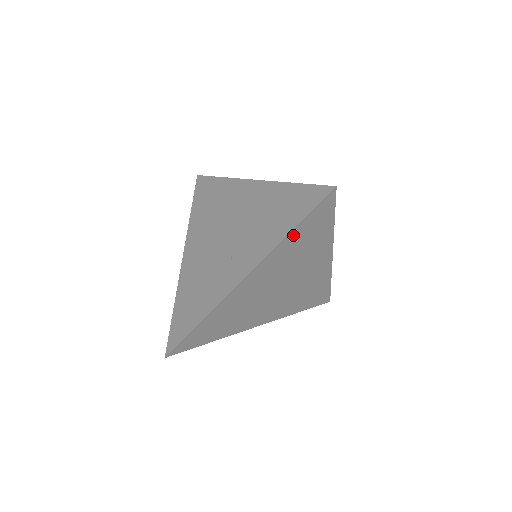
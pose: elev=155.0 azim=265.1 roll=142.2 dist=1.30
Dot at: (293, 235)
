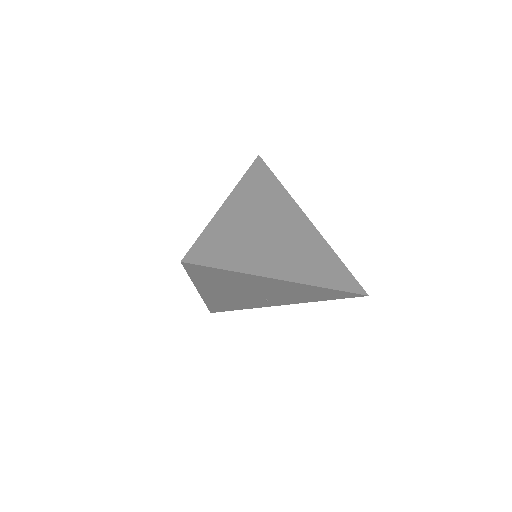
Dot at: occluded
